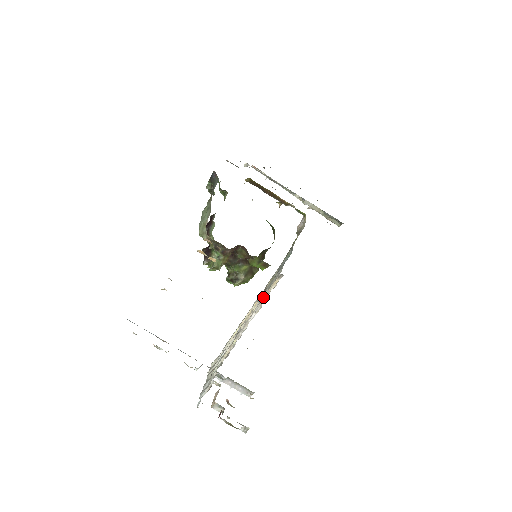
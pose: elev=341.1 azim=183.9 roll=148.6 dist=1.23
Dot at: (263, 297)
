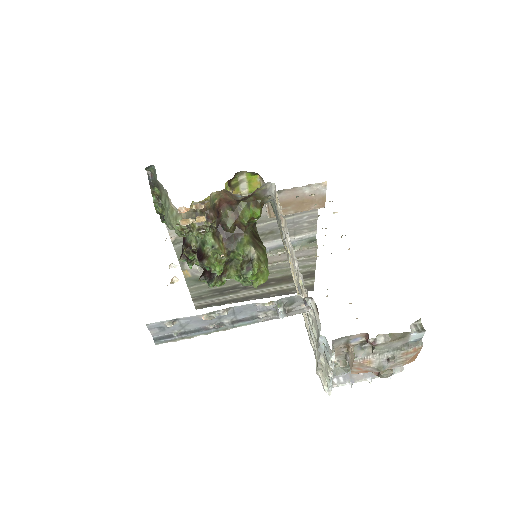
Dot at: occluded
